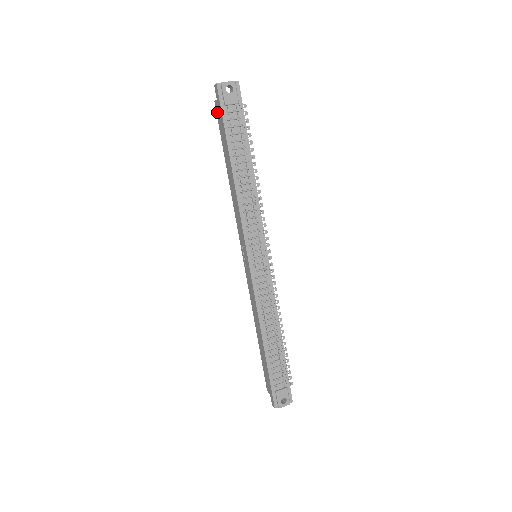
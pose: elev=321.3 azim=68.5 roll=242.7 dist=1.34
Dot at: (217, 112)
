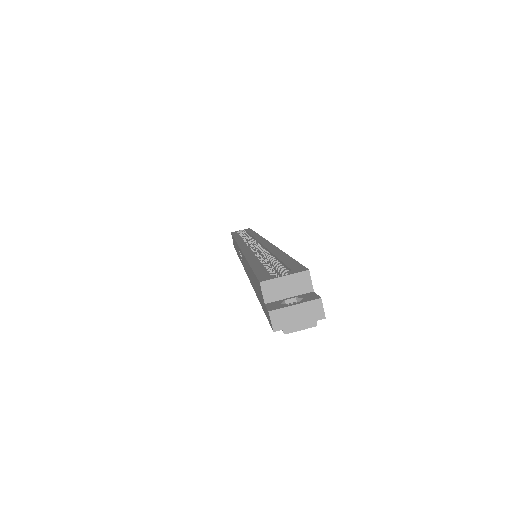
Dot at: (258, 286)
